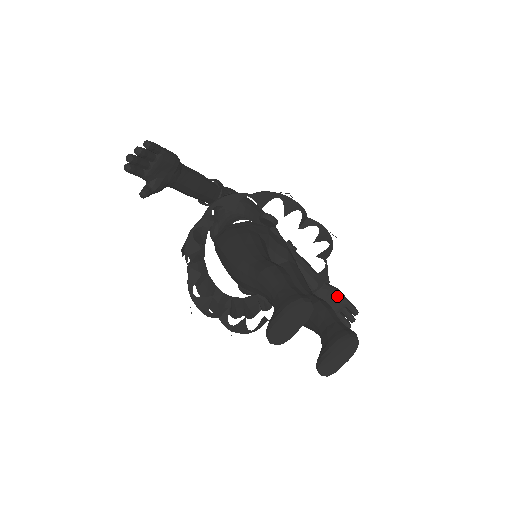
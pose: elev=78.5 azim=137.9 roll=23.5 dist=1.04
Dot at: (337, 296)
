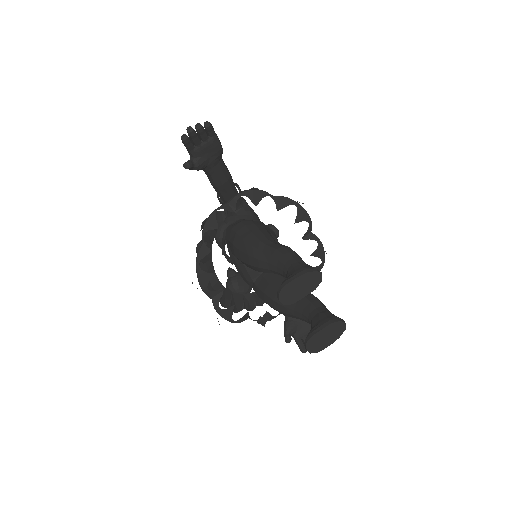
Dot at: occluded
